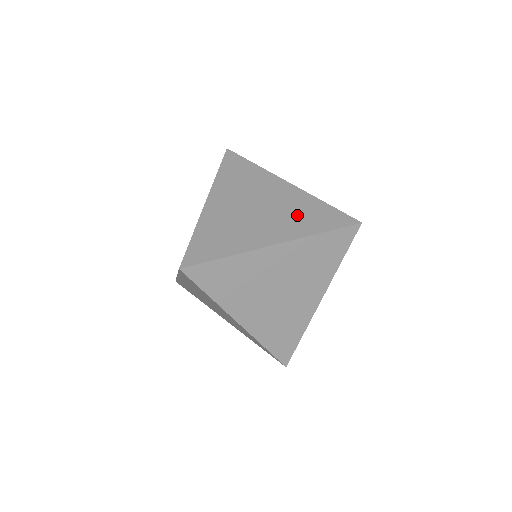
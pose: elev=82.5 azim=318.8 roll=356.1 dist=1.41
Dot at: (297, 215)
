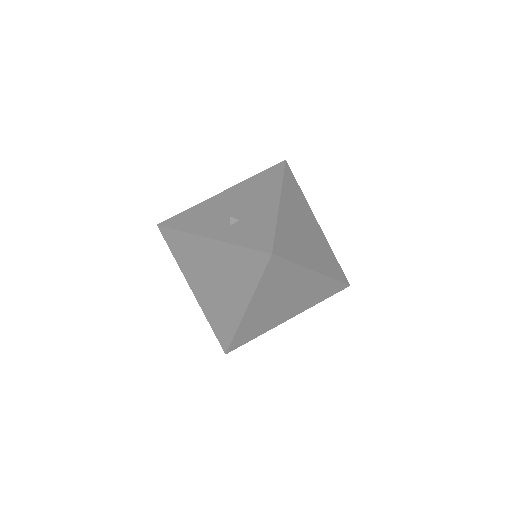
Dot at: (235, 273)
